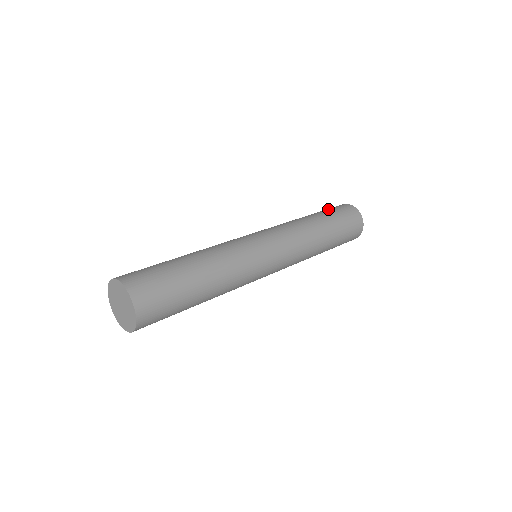
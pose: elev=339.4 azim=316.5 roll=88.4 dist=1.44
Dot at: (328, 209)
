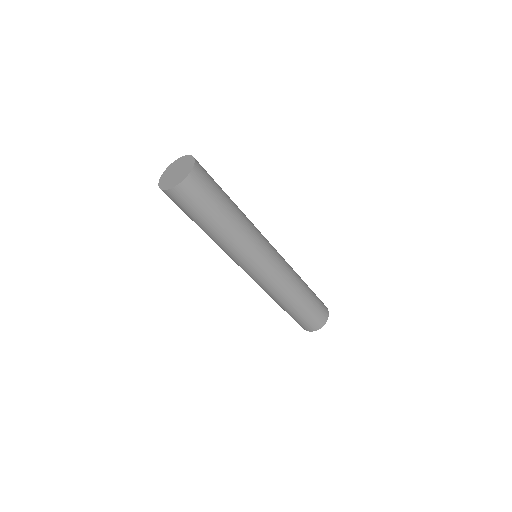
Dot at: (318, 302)
